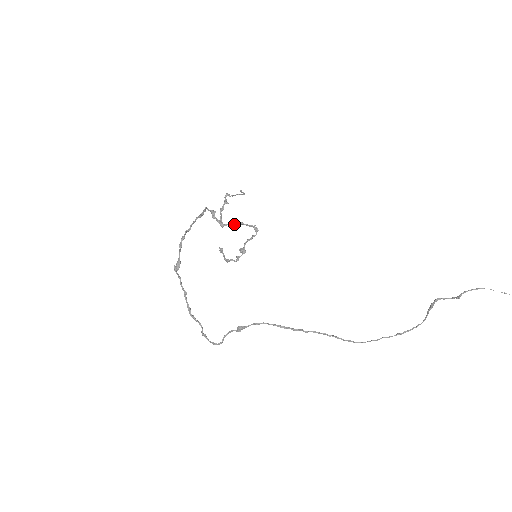
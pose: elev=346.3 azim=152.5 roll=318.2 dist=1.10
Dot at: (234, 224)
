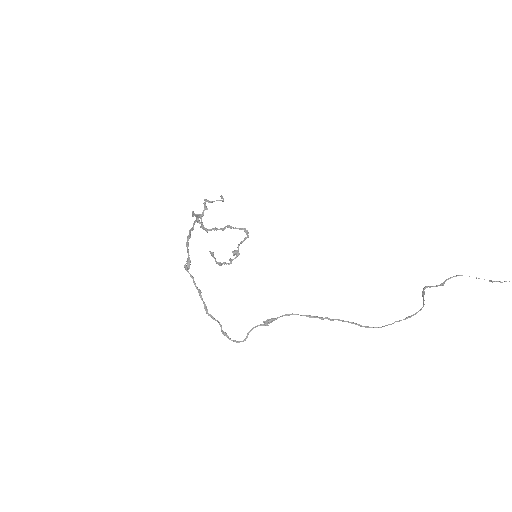
Dot at: (222, 228)
